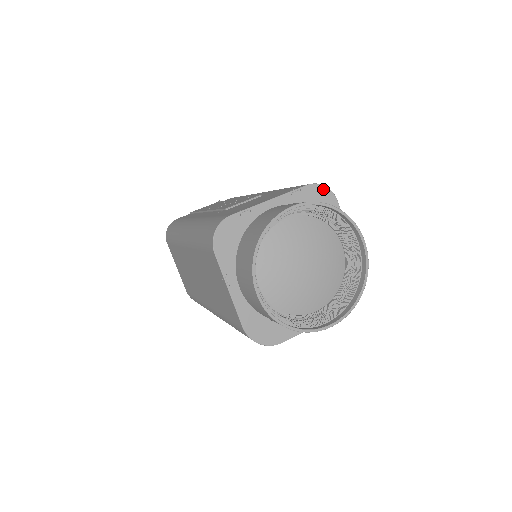
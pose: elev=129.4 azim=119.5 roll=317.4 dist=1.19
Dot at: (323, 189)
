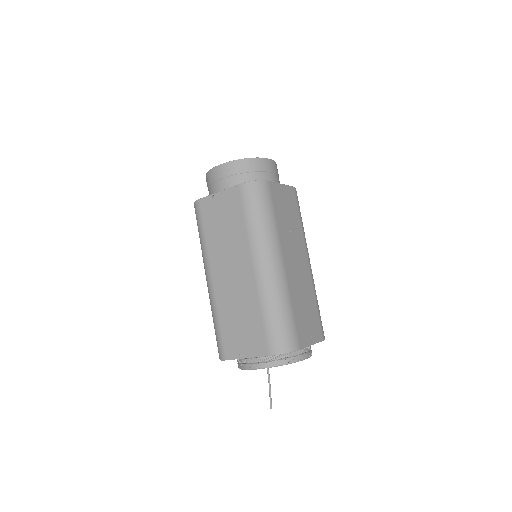
Dot at: occluded
